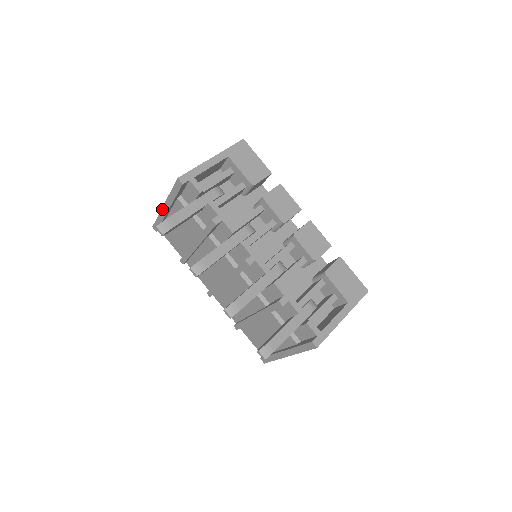
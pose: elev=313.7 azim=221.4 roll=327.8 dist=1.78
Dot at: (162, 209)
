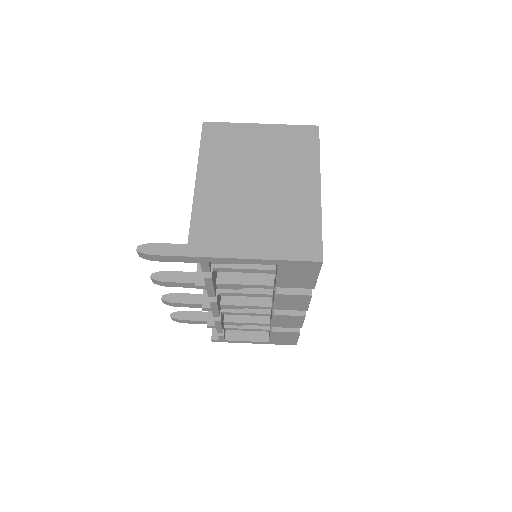
Dot at: (196, 175)
